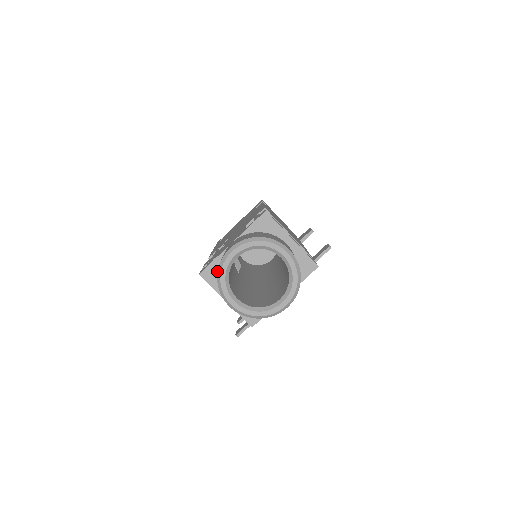
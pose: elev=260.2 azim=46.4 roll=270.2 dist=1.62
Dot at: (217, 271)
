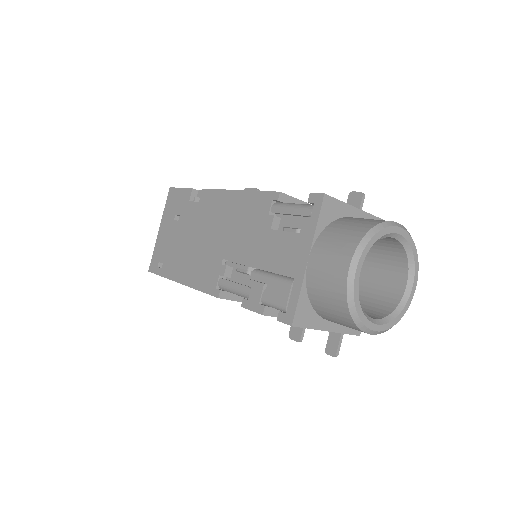
Dot at: (307, 306)
